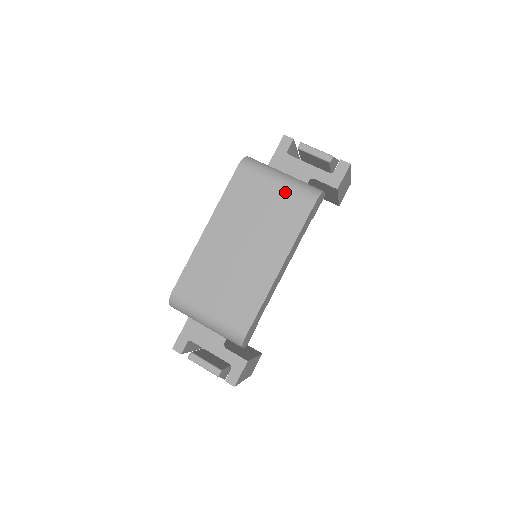
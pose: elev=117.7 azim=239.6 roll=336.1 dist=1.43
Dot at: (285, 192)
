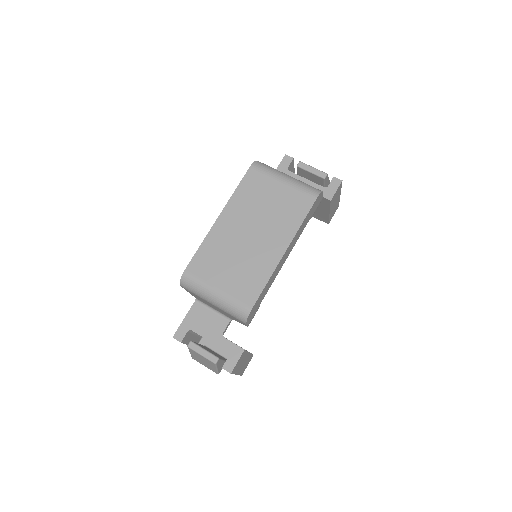
Dot at: (291, 189)
